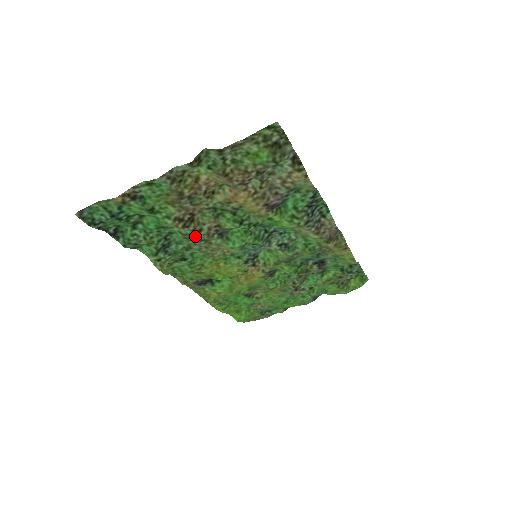
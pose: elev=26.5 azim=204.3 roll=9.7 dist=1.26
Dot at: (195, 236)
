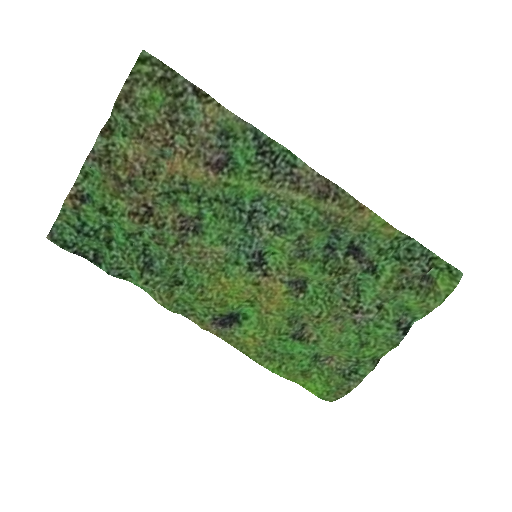
Dot at: (165, 237)
